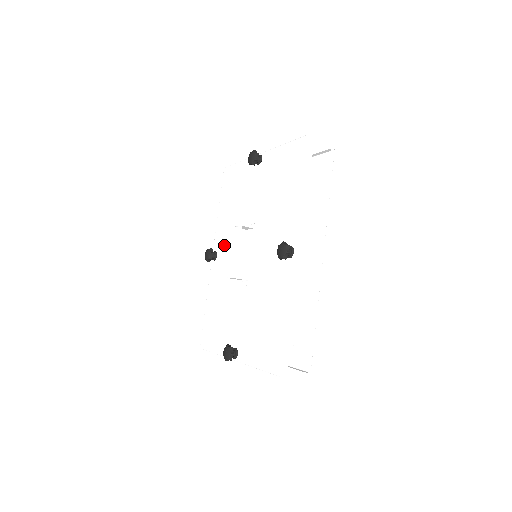
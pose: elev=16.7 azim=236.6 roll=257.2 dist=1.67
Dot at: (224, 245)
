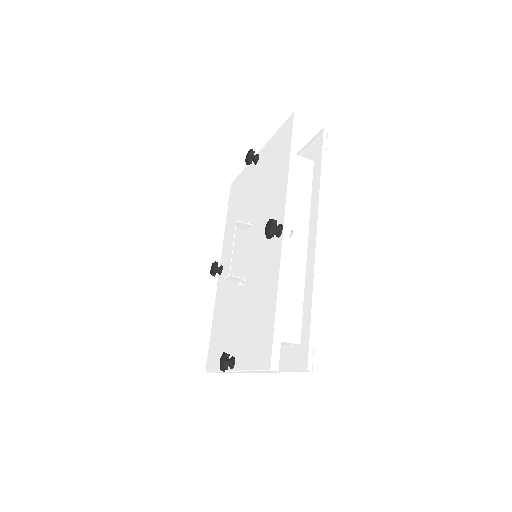
Dot at: occluded
